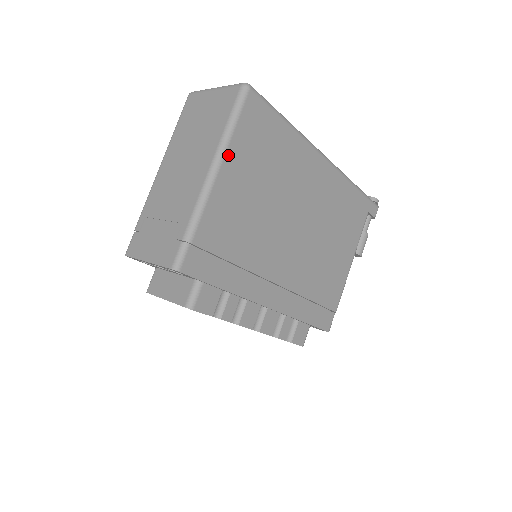
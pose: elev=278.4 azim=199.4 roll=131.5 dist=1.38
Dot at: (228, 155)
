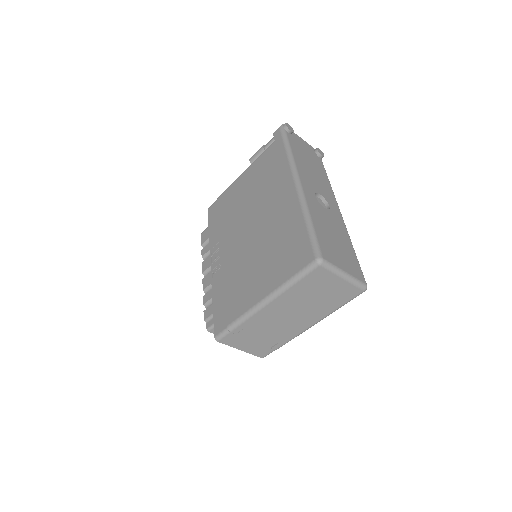
Dot at: occluded
